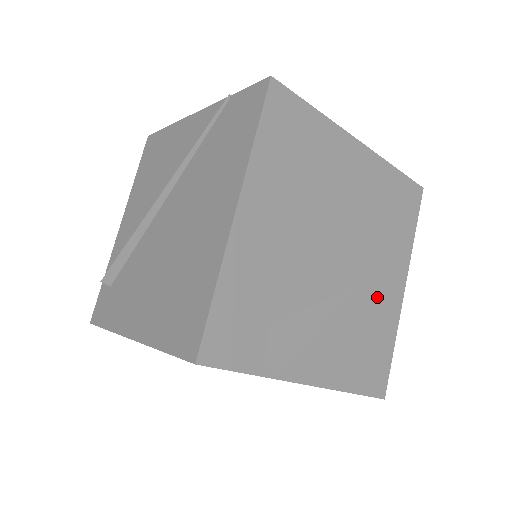
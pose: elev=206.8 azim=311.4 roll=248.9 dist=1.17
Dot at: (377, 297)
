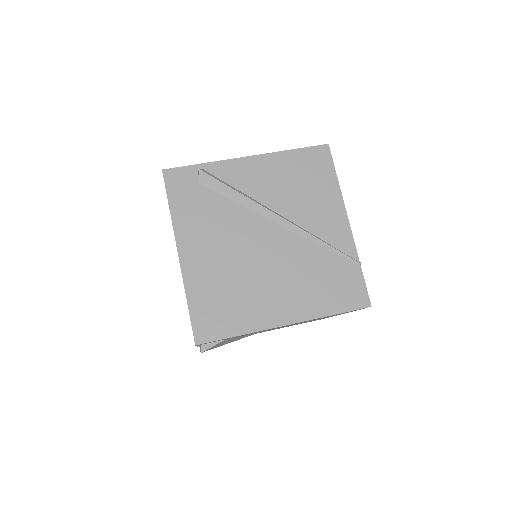
Dot at: occluded
